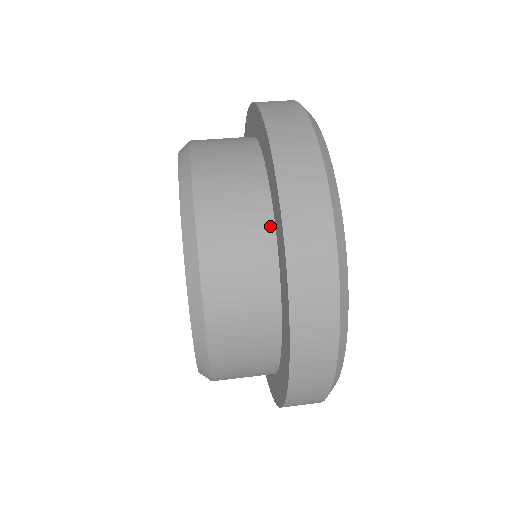
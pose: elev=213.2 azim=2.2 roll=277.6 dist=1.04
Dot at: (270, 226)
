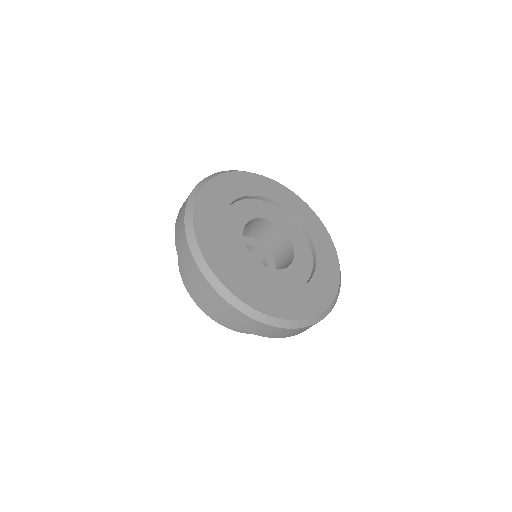
Dot at: occluded
